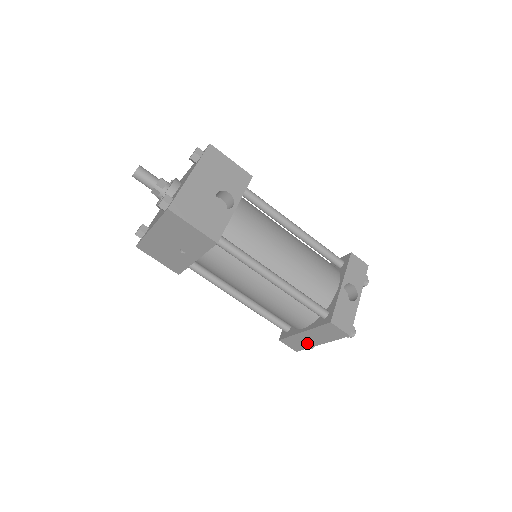
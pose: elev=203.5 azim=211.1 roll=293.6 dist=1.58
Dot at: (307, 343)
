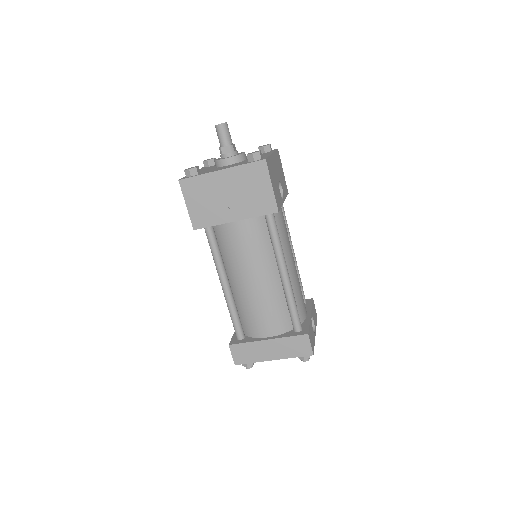
Dot at: (259, 355)
